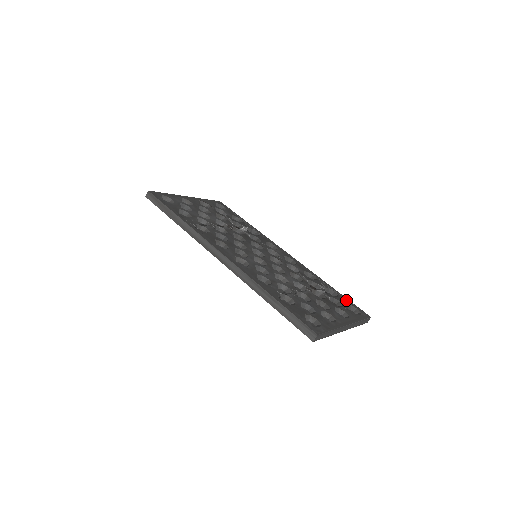
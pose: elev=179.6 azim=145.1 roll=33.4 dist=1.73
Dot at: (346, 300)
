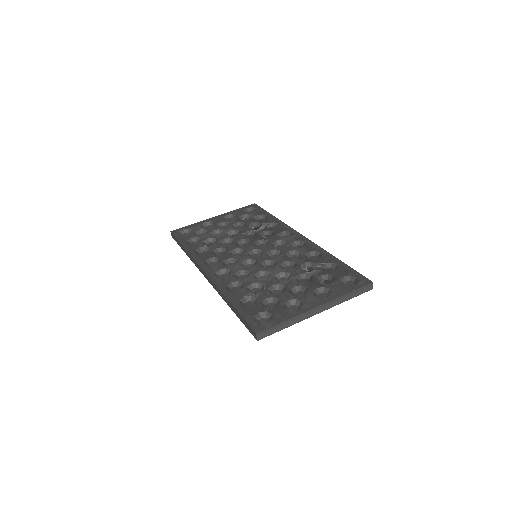
Dot at: (347, 271)
